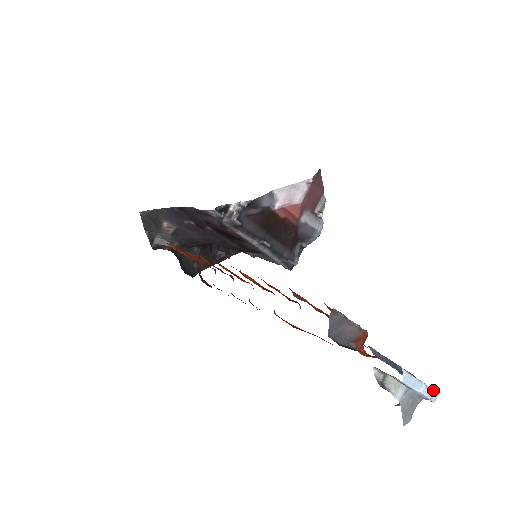
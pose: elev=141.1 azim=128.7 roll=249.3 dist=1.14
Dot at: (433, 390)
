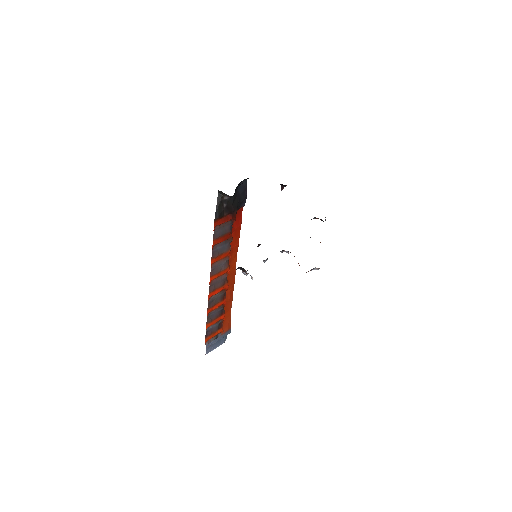
Dot at: occluded
